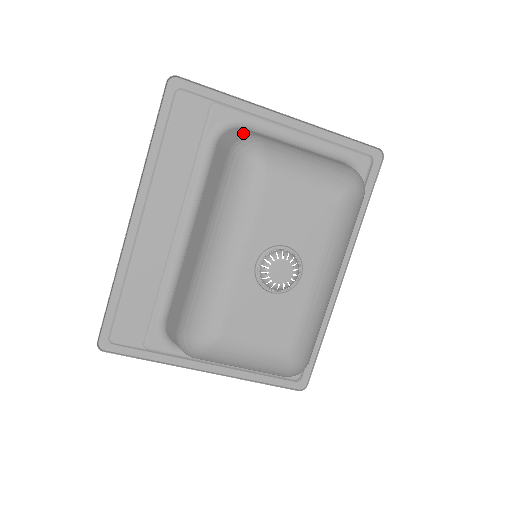
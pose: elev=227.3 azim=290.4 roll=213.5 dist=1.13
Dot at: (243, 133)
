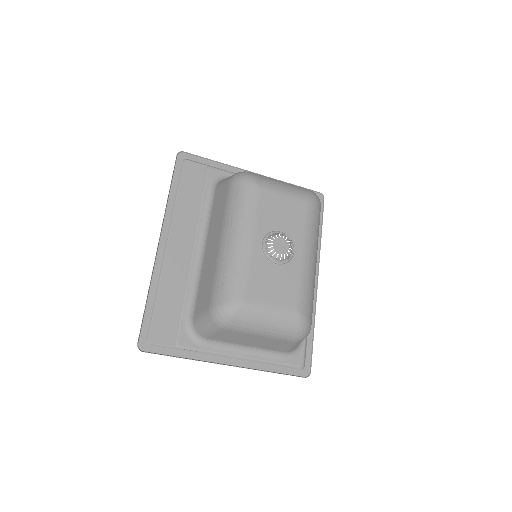
Dot at: occluded
